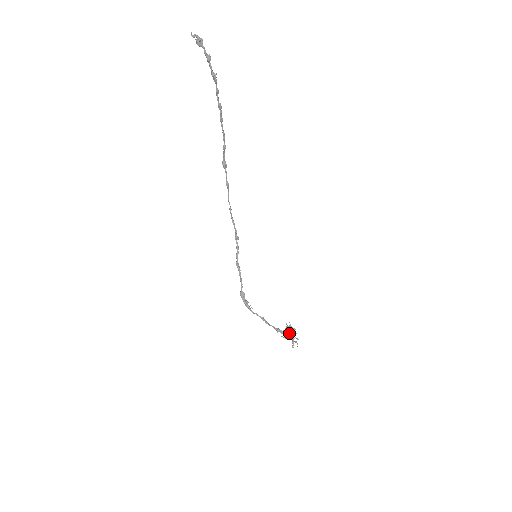
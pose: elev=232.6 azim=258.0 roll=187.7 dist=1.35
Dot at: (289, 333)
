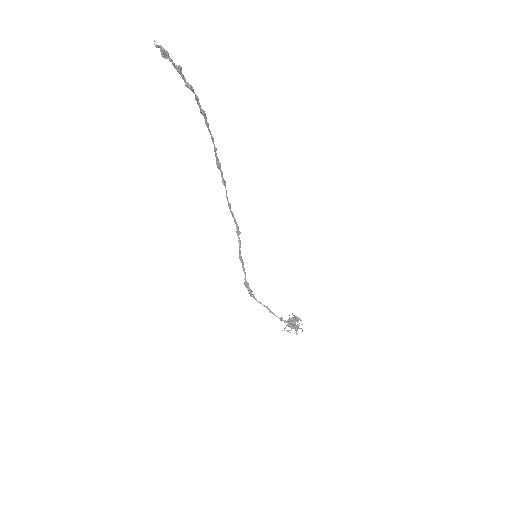
Dot at: (291, 325)
